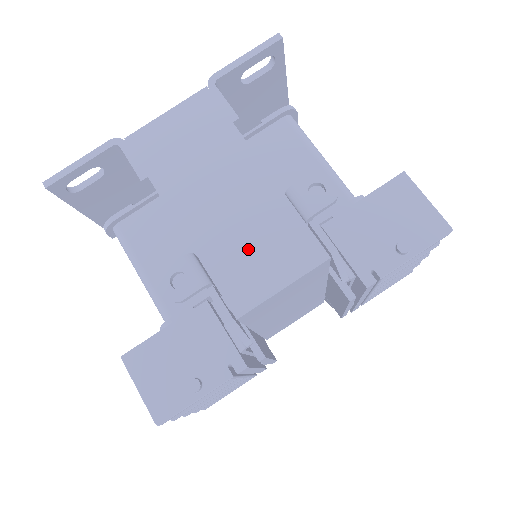
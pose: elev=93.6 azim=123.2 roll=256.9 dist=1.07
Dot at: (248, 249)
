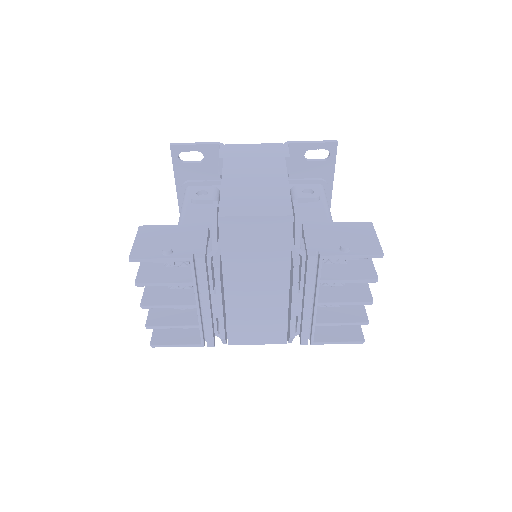
Dot at: (250, 196)
